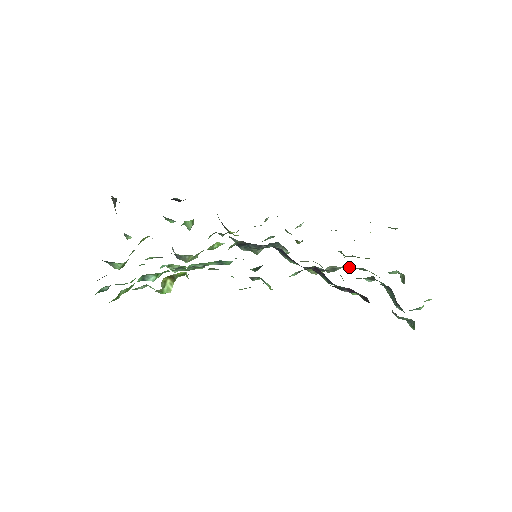
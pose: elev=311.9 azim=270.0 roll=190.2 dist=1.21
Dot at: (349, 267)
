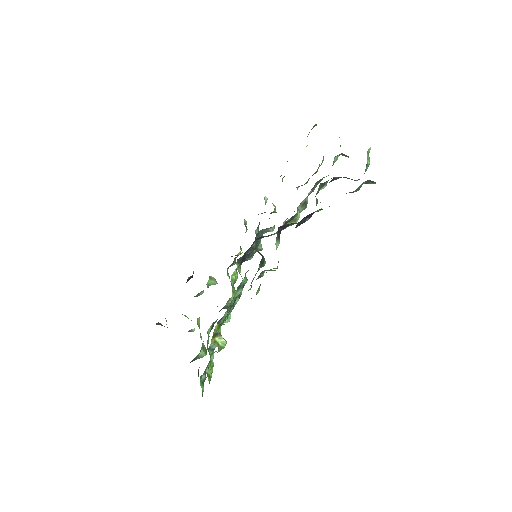
Dot at: occluded
